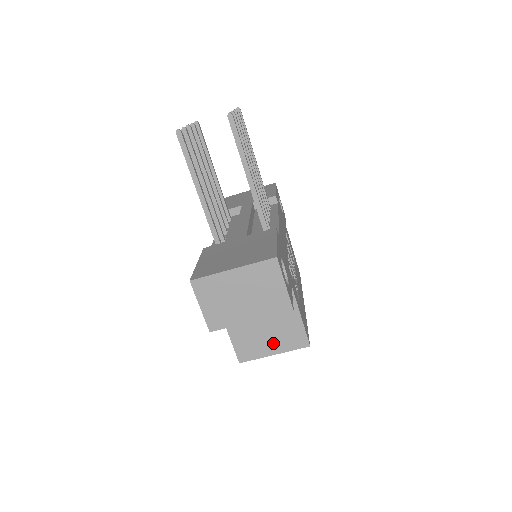
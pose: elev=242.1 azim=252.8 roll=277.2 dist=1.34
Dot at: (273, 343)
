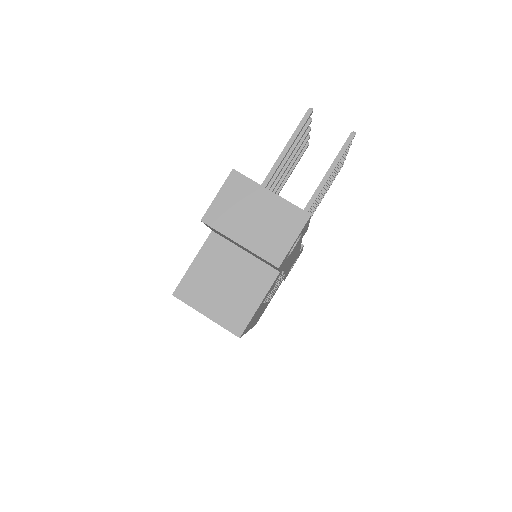
Dot at: (216, 305)
